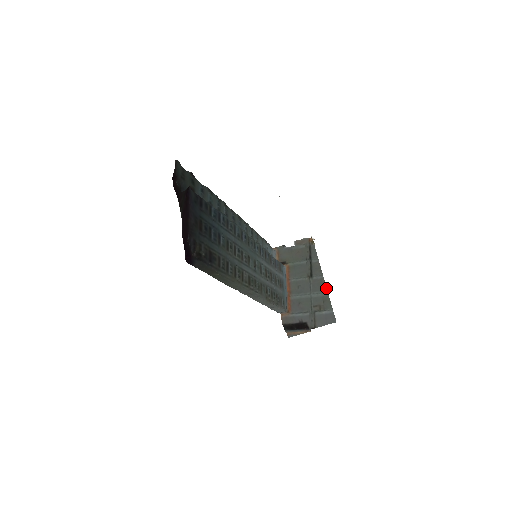
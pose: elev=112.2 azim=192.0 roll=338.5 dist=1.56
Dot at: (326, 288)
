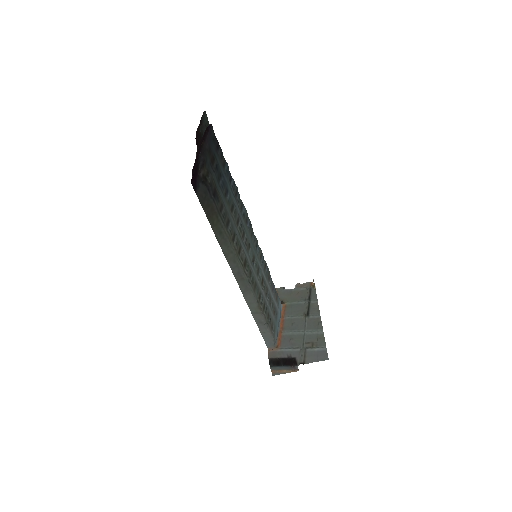
Dot at: (322, 327)
